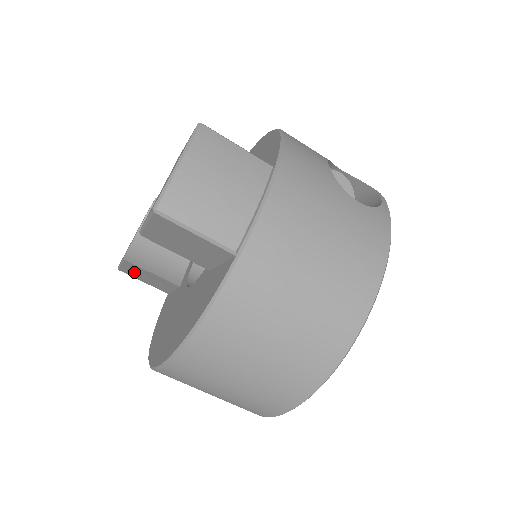
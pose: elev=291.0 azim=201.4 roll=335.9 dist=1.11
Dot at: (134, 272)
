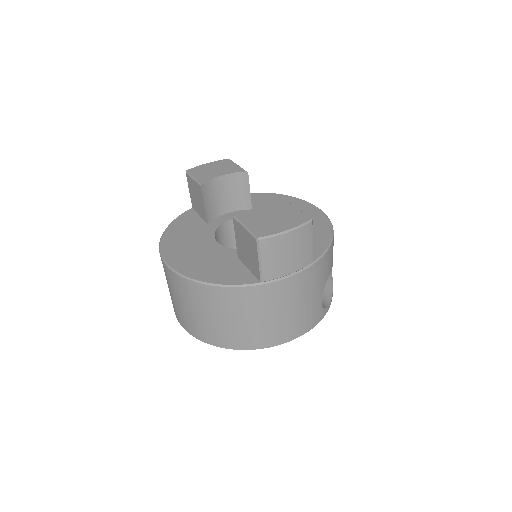
Dot at: (194, 187)
